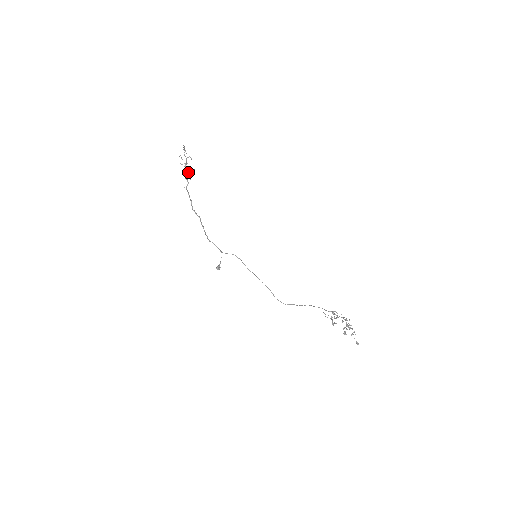
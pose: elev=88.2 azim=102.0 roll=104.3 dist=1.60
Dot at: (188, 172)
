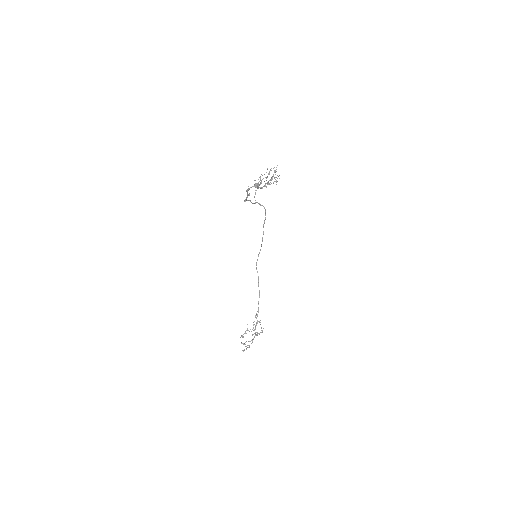
Dot at: (264, 181)
